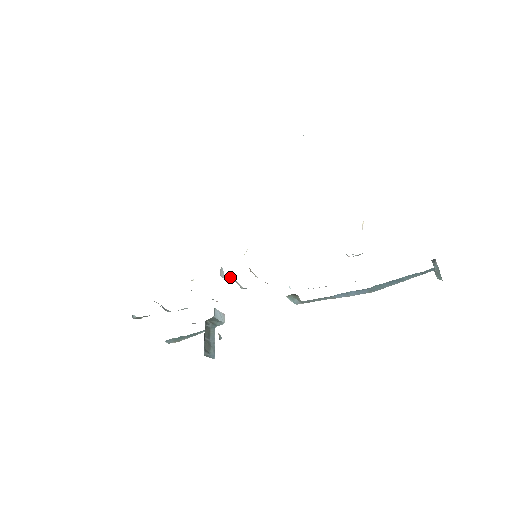
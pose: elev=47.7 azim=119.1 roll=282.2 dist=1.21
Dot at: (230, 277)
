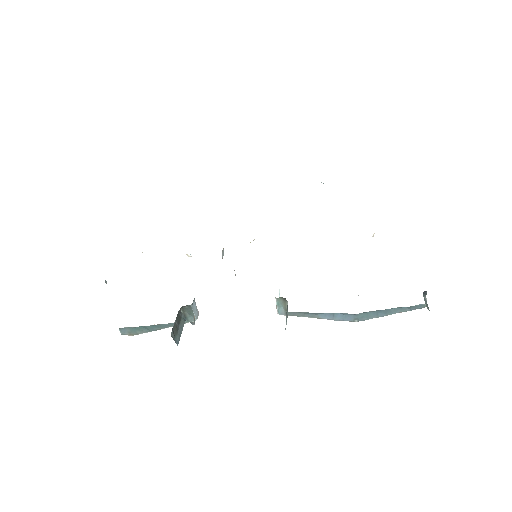
Dot at: occluded
